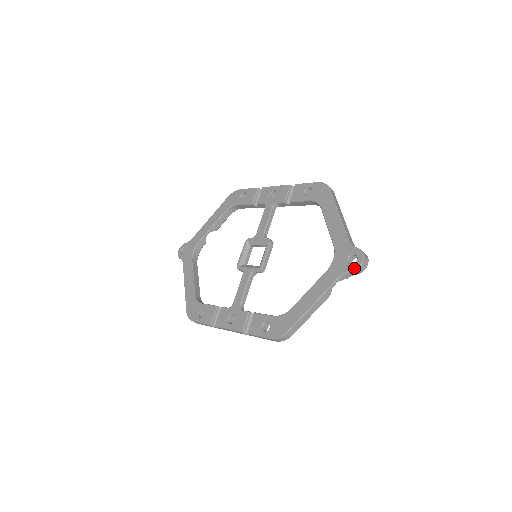
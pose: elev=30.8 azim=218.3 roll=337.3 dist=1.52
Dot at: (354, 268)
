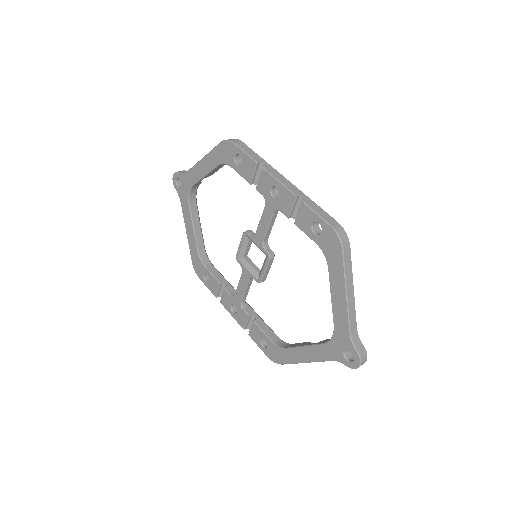
Dot at: occluded
